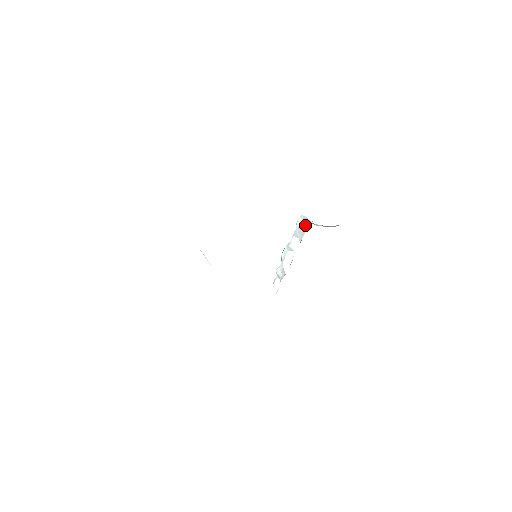
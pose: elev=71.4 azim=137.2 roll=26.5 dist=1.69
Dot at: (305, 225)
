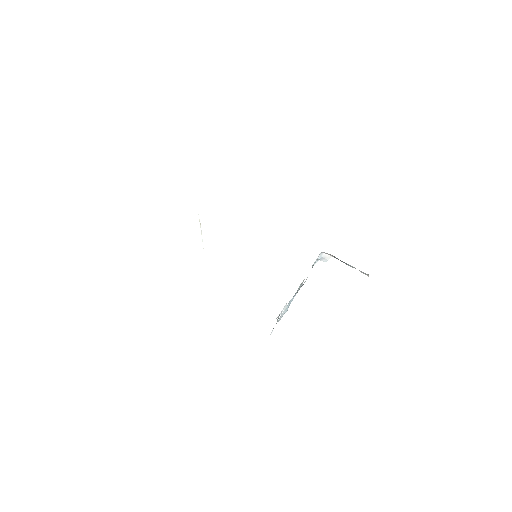
Dot at: (321, 252)
